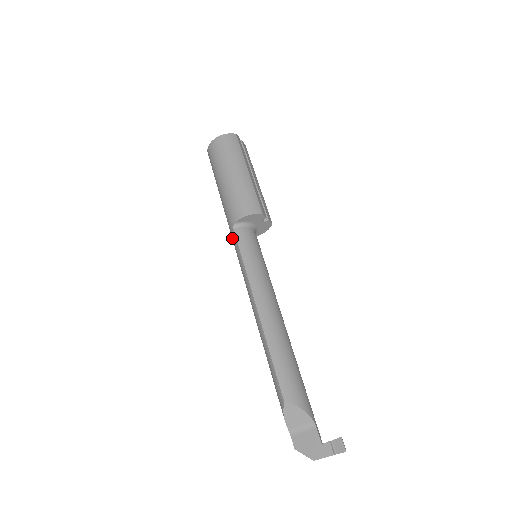
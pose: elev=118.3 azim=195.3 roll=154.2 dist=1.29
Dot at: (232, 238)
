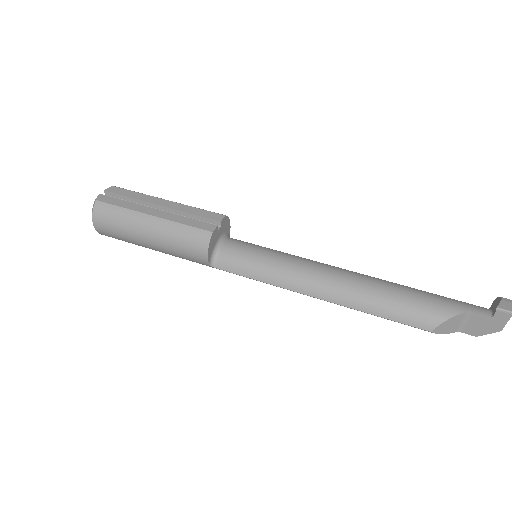
Dot at: occluded
